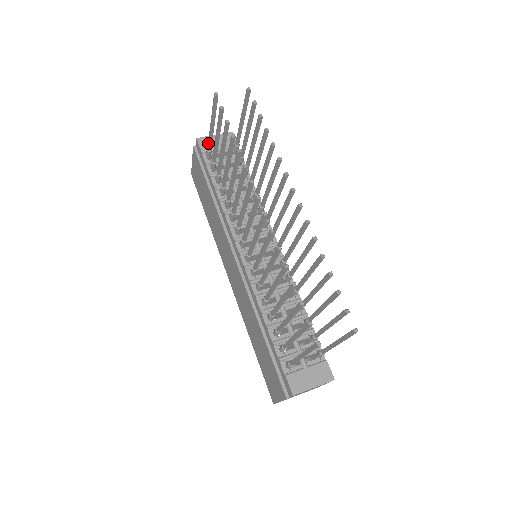
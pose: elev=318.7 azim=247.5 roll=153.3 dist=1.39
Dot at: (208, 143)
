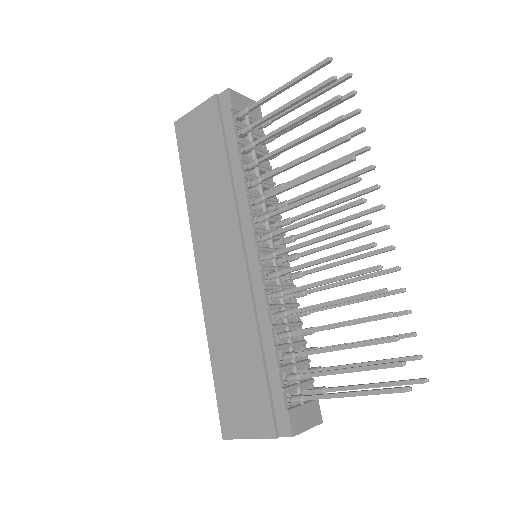
Dot at: (256, 103)
